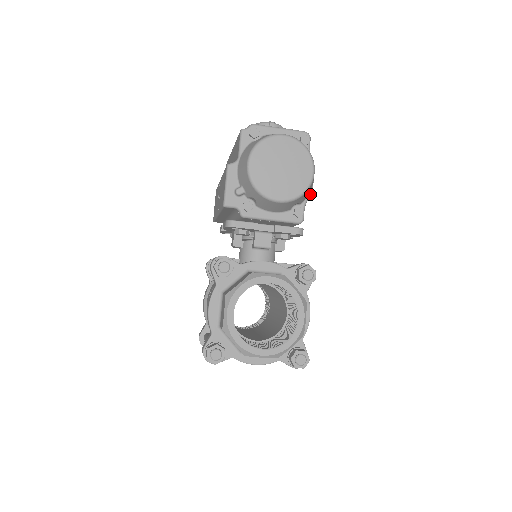
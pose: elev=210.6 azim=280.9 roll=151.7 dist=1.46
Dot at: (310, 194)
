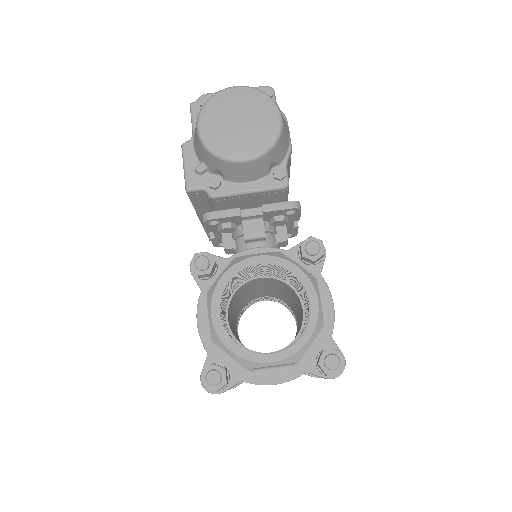
Dot at: (289, 151)
